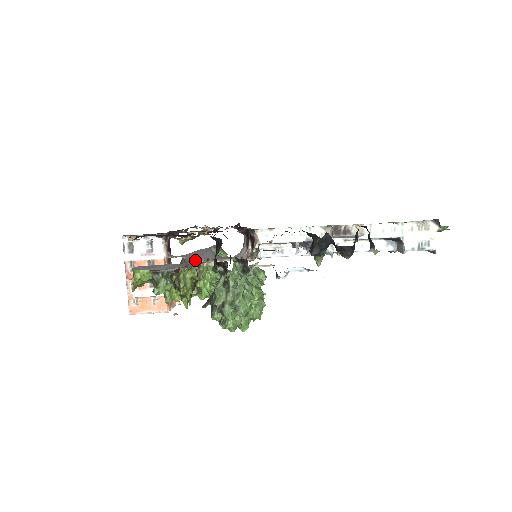
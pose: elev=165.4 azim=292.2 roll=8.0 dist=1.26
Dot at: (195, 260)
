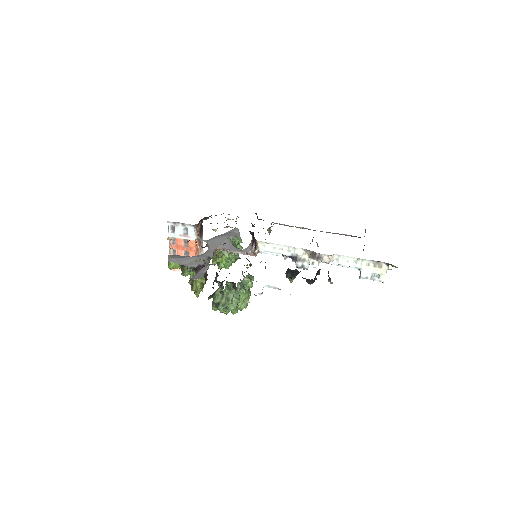
Dot at: (214, 250)
